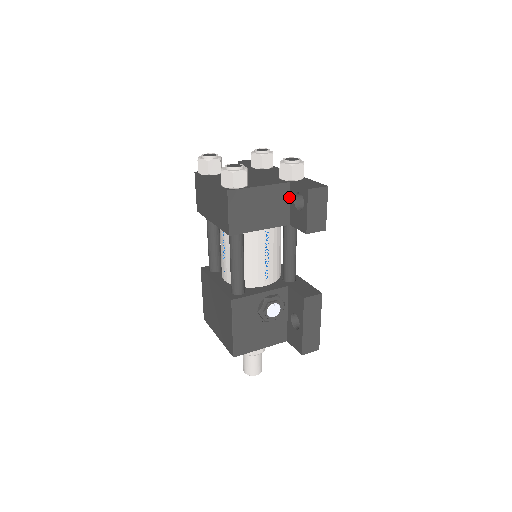
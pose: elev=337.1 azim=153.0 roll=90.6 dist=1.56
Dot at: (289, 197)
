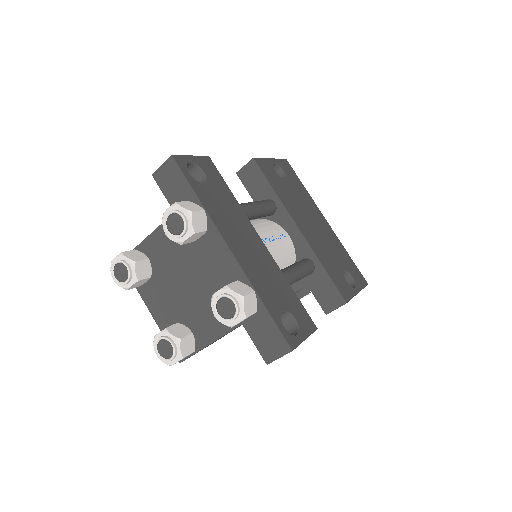
Dot at: occluded
